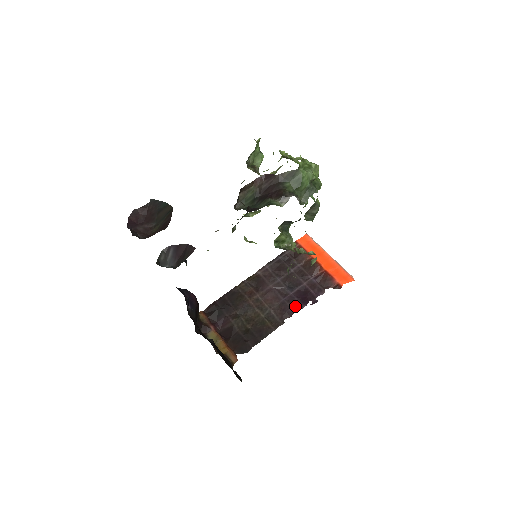
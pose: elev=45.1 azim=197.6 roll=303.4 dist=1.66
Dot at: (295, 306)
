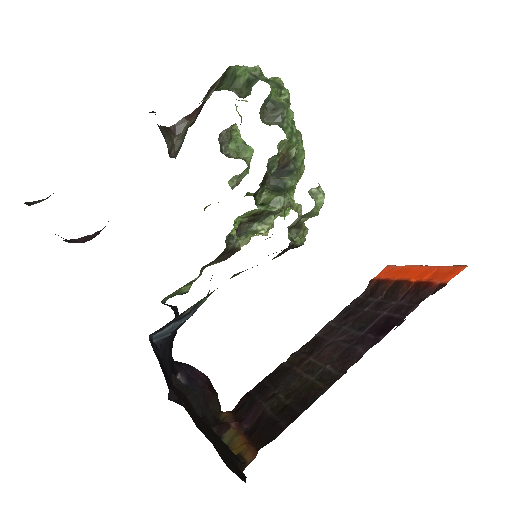
Dot at: (367, 344)
